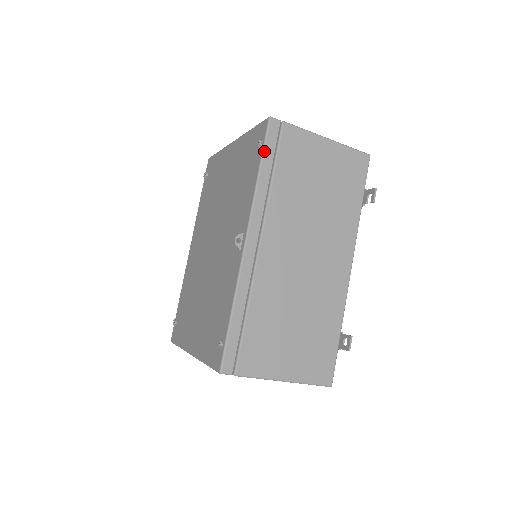
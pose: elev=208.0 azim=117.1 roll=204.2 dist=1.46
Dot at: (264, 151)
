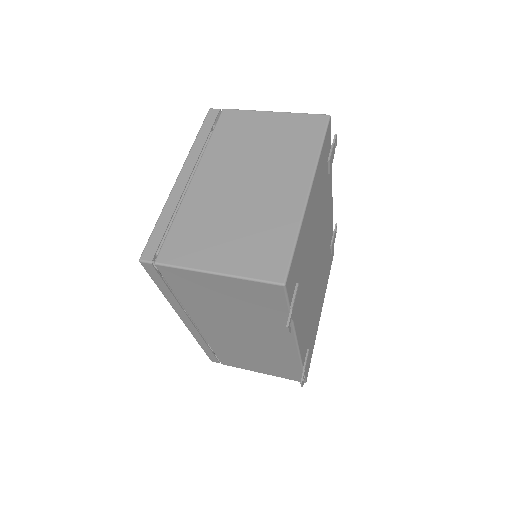
Dot at: (154, 282)
